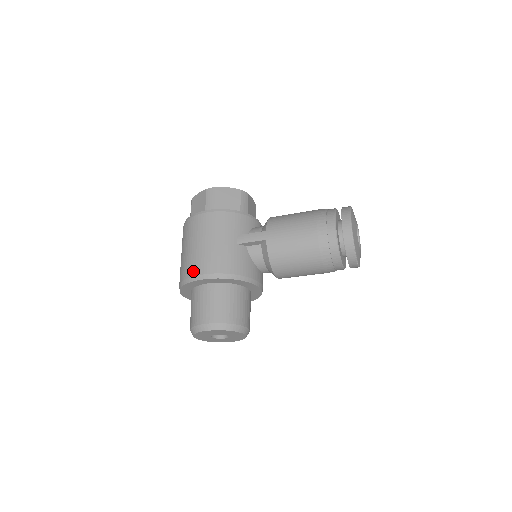
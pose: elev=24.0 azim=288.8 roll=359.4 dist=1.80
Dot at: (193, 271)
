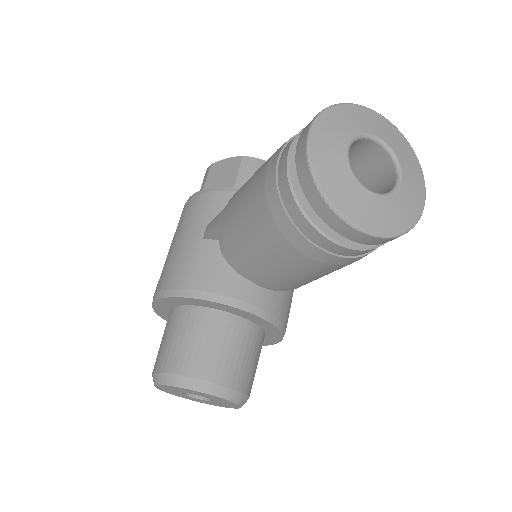
Dot at: occluded
